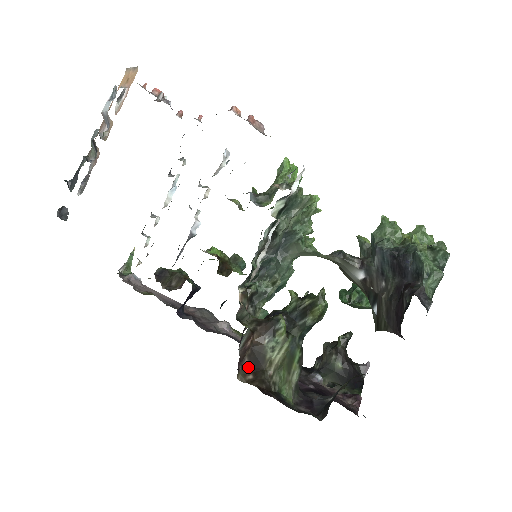
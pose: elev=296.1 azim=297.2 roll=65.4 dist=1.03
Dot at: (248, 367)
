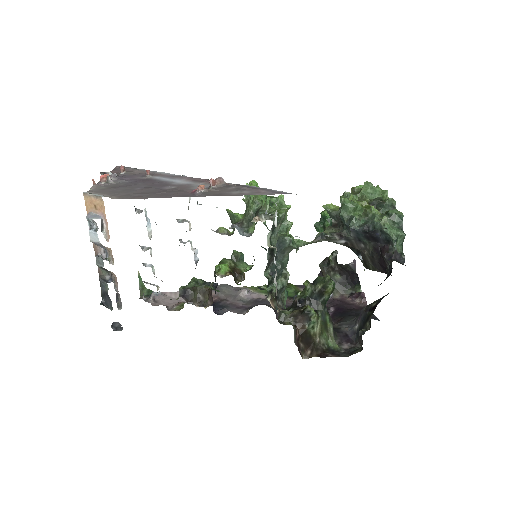
Dot at: (304, 347)
